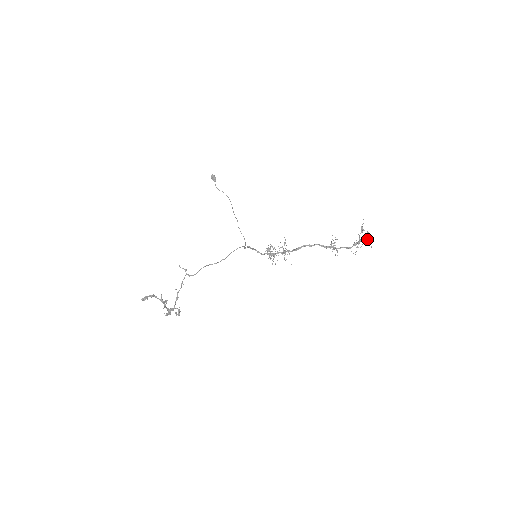
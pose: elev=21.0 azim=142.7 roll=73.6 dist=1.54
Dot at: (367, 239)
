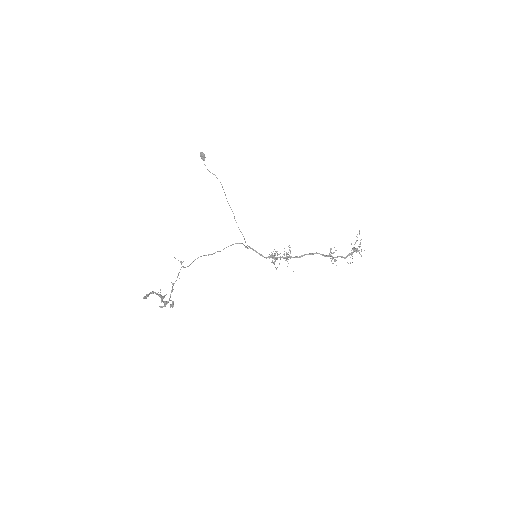
Dot at: occluded
